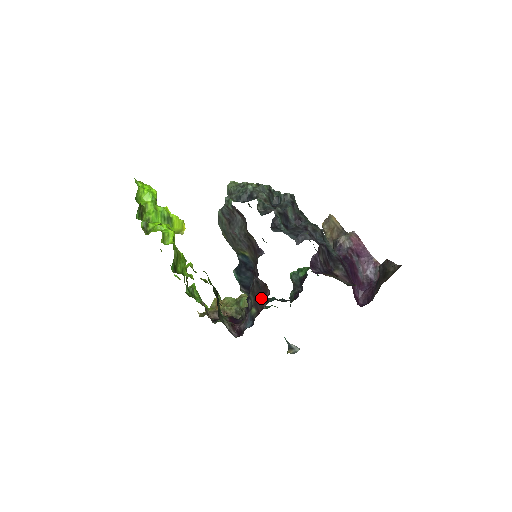
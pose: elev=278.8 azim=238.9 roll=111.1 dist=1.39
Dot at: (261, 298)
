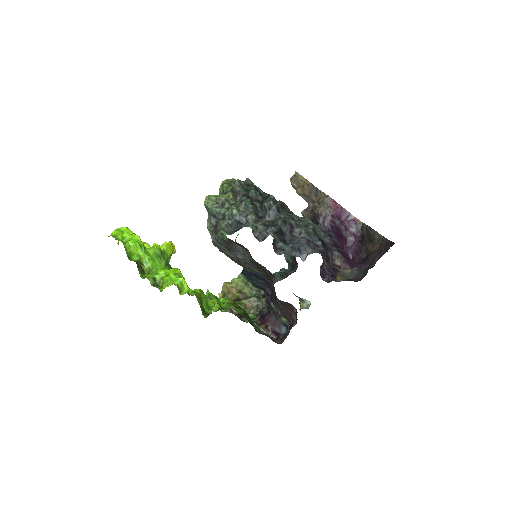
Dot at: (289, 313)
